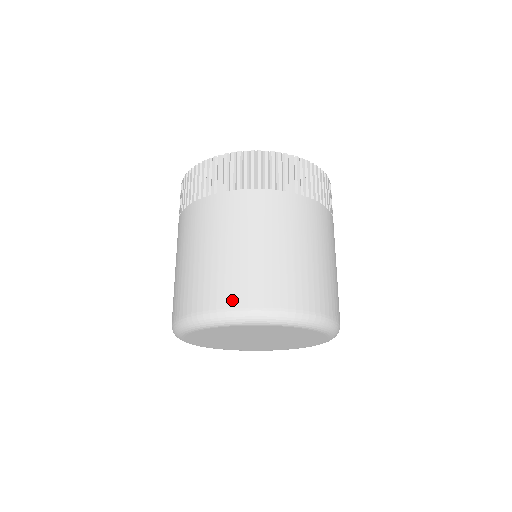
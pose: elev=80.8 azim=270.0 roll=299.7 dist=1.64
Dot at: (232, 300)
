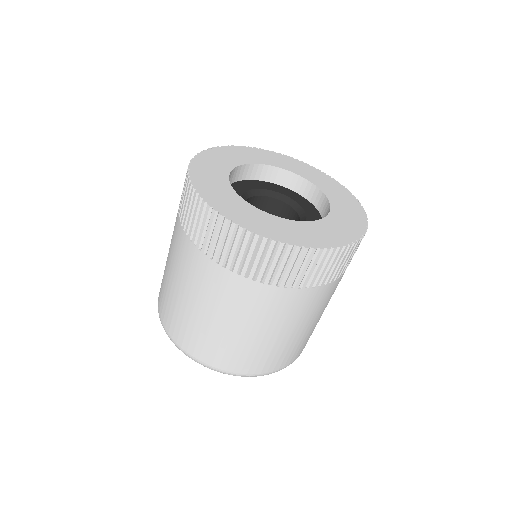
Dot at: (221, 364)
